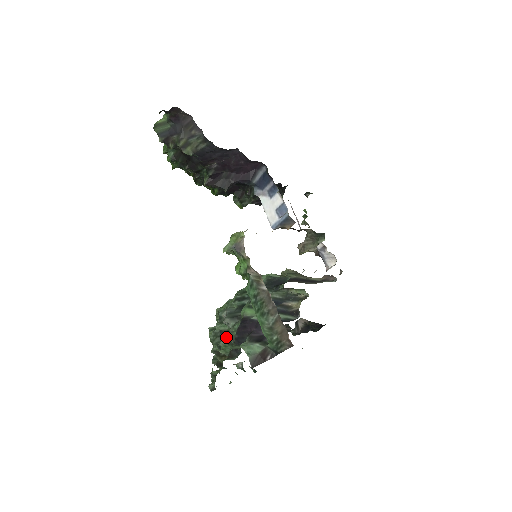
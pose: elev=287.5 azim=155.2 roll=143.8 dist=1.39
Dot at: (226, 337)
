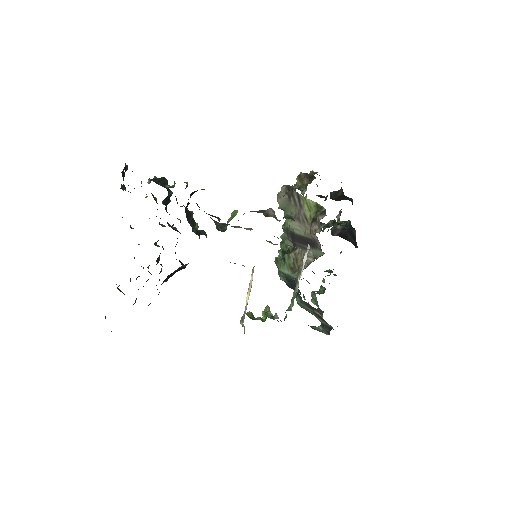
Dot at: occluded
